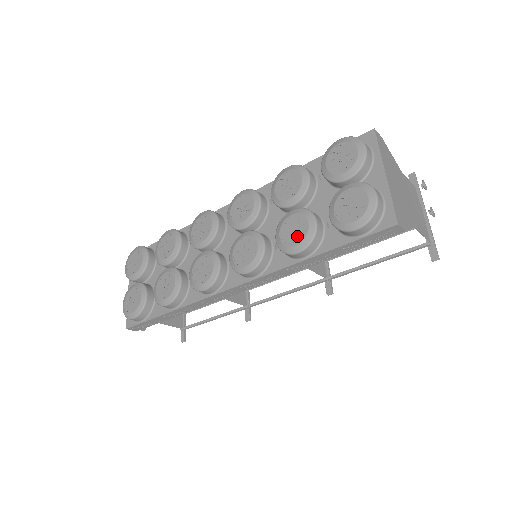
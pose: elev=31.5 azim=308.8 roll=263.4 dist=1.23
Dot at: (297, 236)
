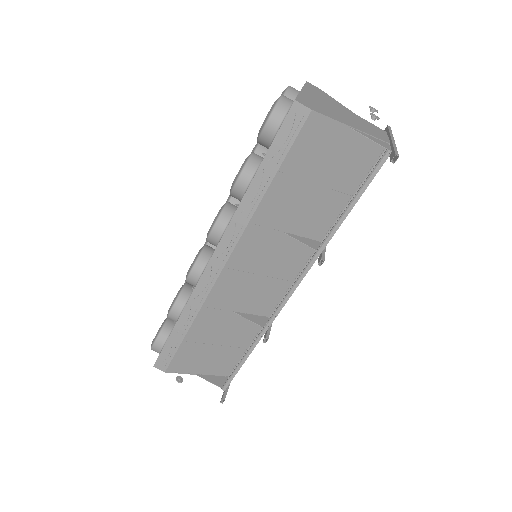
Dot at: occluded
